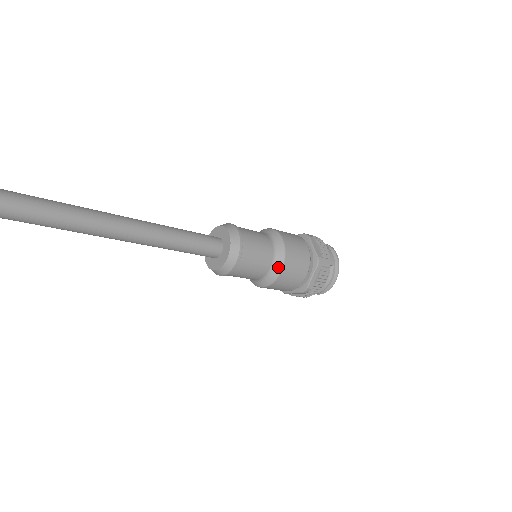
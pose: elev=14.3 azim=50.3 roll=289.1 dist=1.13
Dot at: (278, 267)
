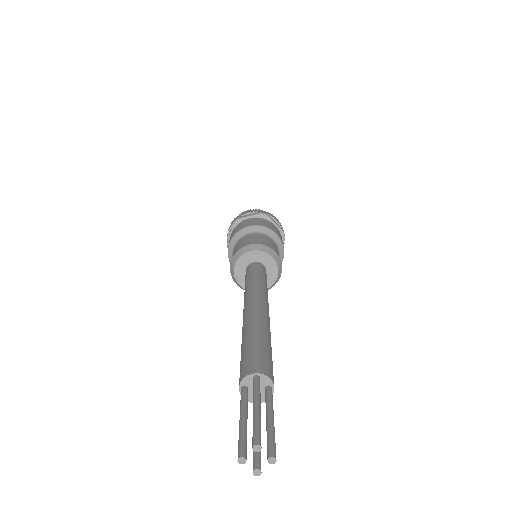
Dot at: (281, 259)
